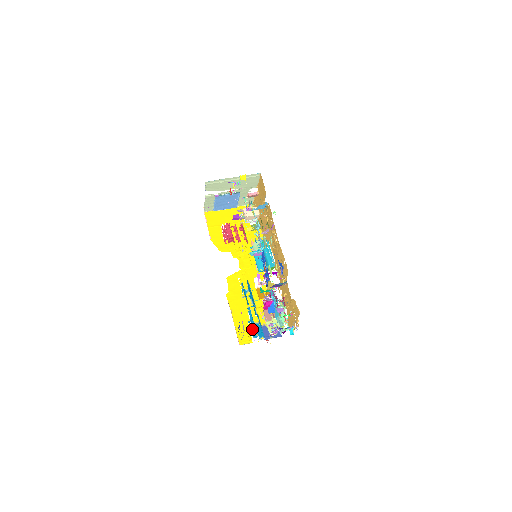
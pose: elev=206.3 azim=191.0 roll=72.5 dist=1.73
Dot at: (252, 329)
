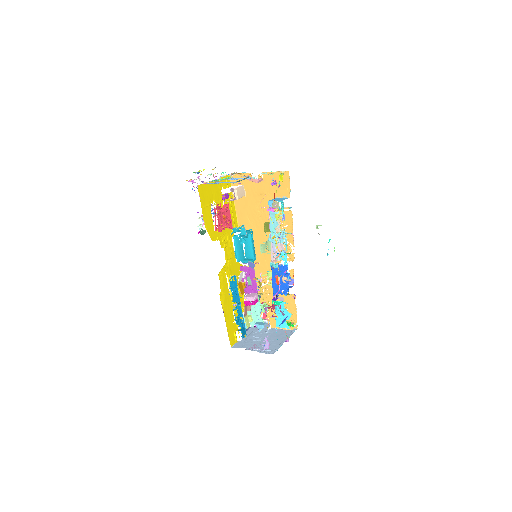
Dot at: (236, 327)
